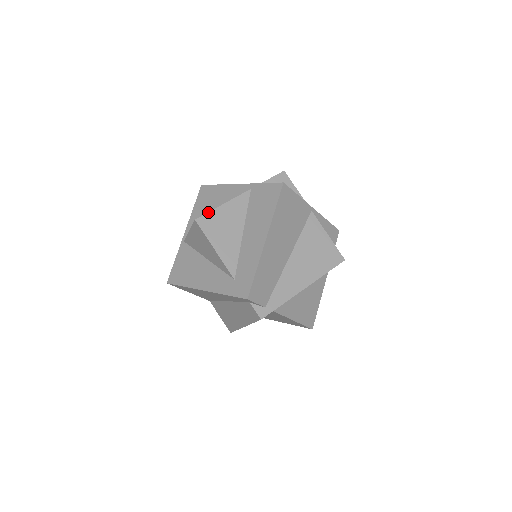
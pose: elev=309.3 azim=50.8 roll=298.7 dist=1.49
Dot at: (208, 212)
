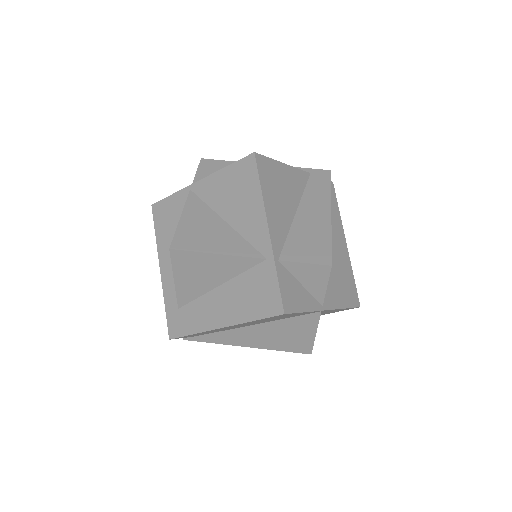
Dot at: (191, 251)
